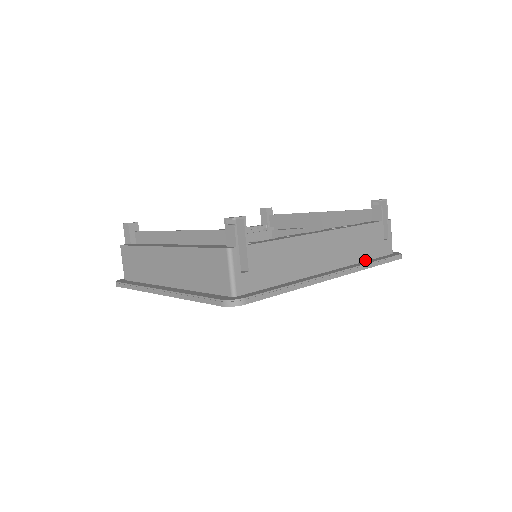
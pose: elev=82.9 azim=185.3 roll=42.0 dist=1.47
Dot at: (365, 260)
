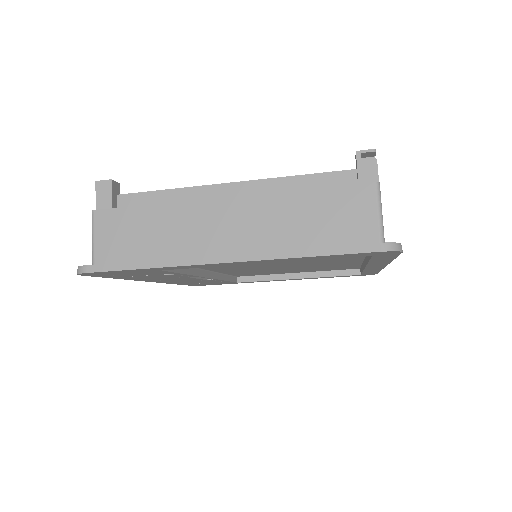
Dot at: occluded
